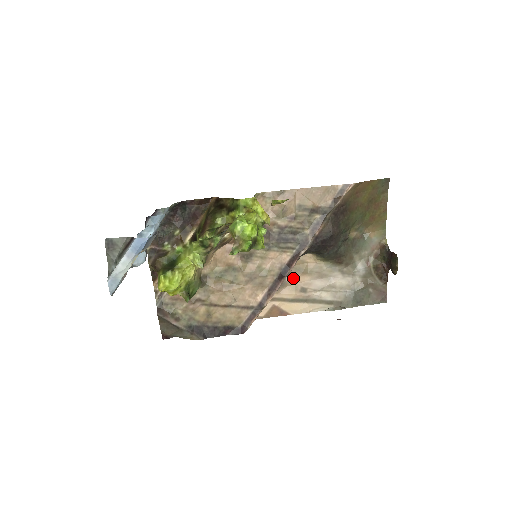
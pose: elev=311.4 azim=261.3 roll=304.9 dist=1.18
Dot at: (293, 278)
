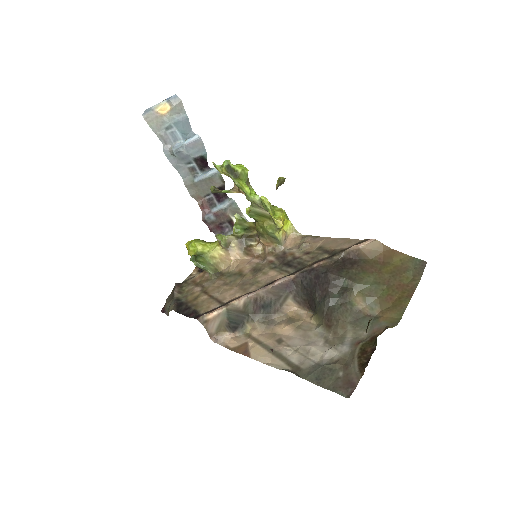
Dot at: (281, 326)
